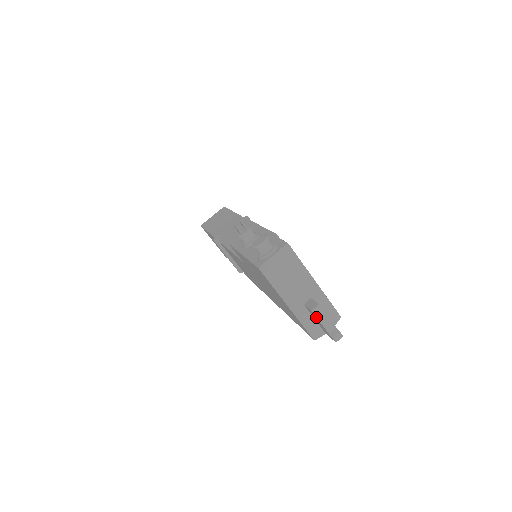
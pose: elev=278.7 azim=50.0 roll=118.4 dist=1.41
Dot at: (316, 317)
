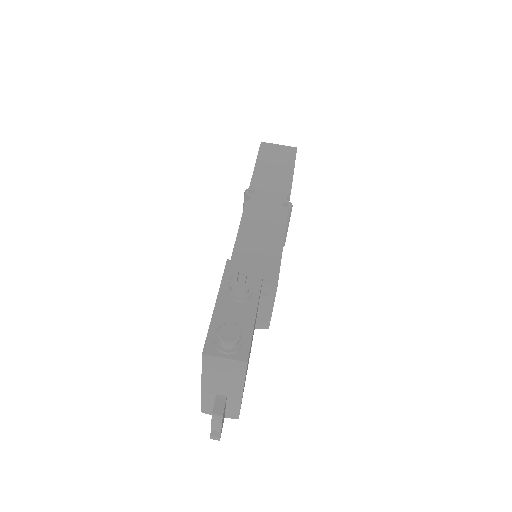
Dot at: (212, 418)
